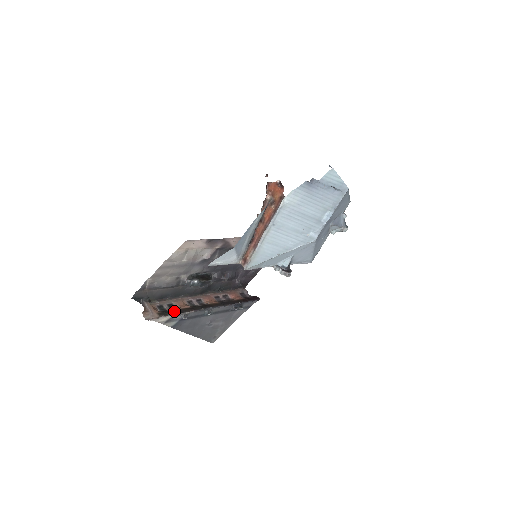
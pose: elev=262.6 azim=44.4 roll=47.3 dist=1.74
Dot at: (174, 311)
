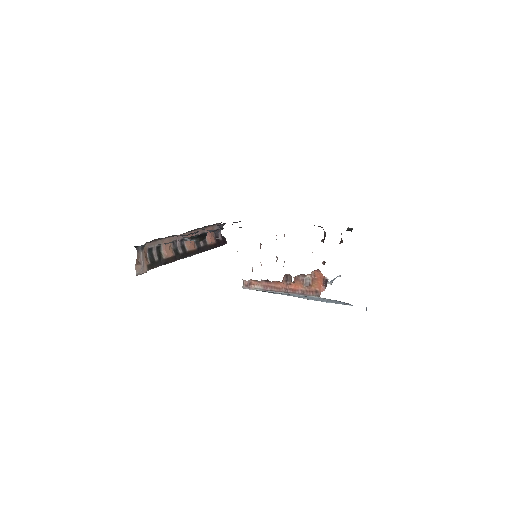
Dot at: (160, 261)
